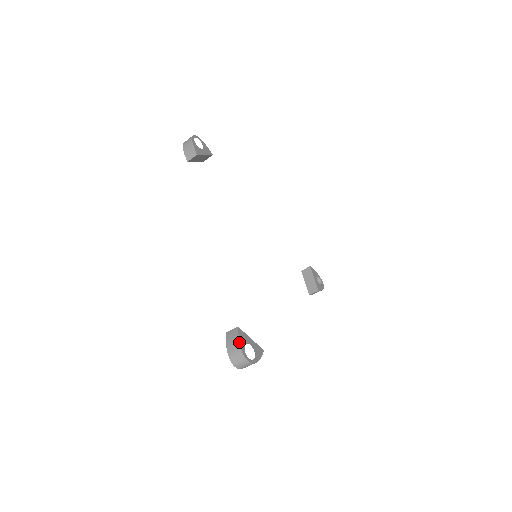
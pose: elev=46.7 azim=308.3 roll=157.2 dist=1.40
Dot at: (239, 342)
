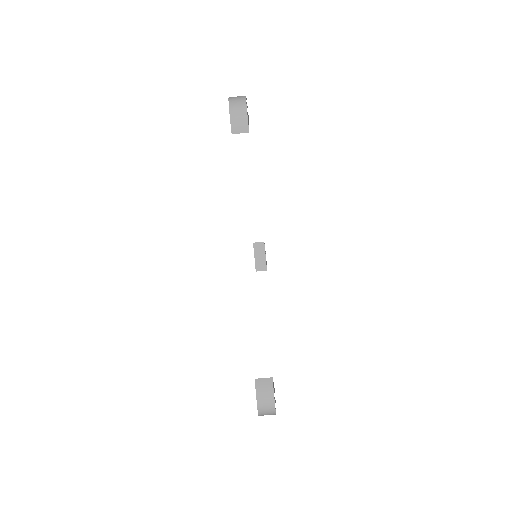
Dot at: (274, 397)
